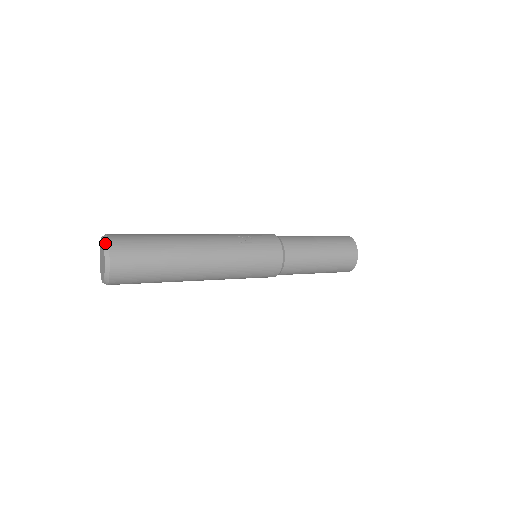
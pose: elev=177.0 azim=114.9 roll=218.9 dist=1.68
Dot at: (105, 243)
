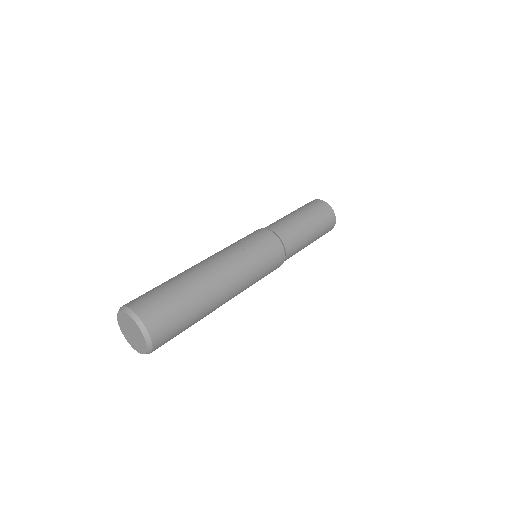
Dot at: (131, 314)
